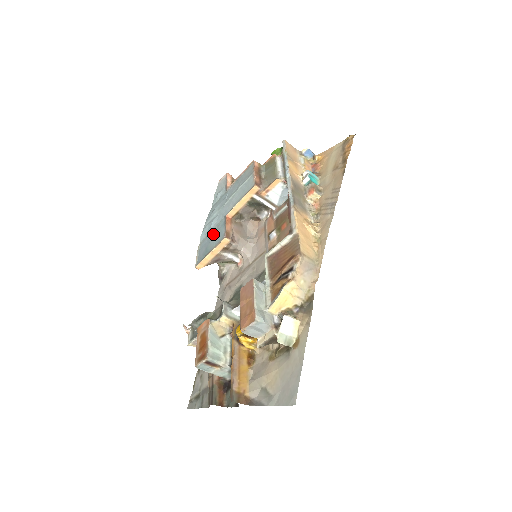
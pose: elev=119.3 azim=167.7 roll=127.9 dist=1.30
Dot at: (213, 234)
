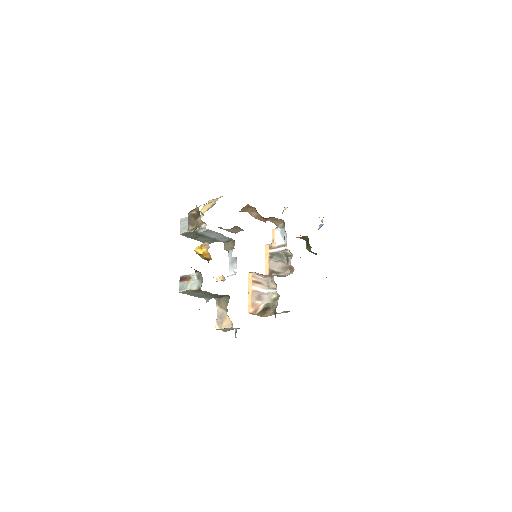
Dot at: occluded
